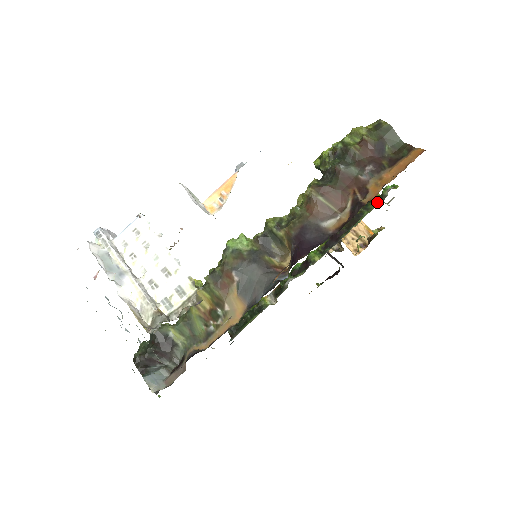
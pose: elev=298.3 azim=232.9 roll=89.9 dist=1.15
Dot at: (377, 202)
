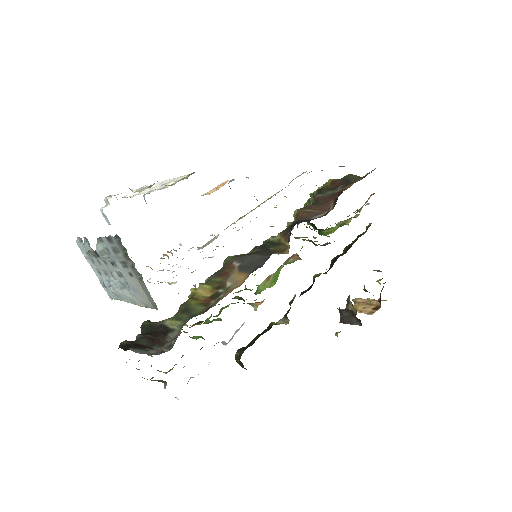
Dot at: (364, 233)
